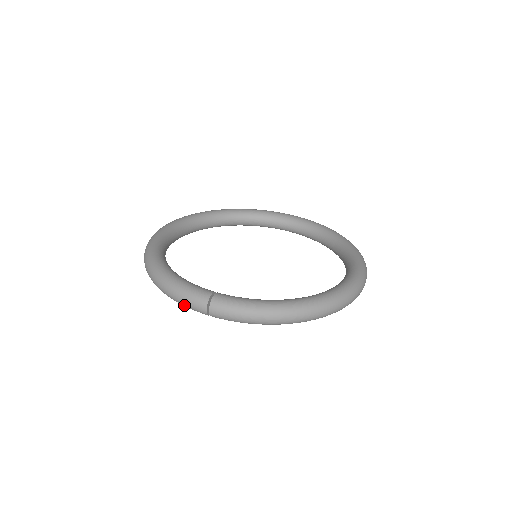
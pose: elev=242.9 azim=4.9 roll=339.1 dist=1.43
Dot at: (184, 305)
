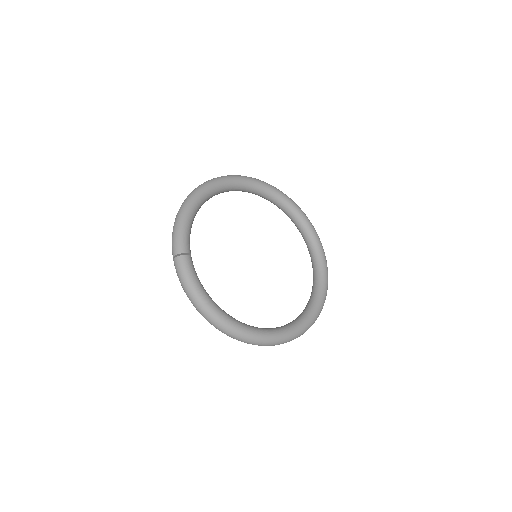
Dot at: (172, 239)
